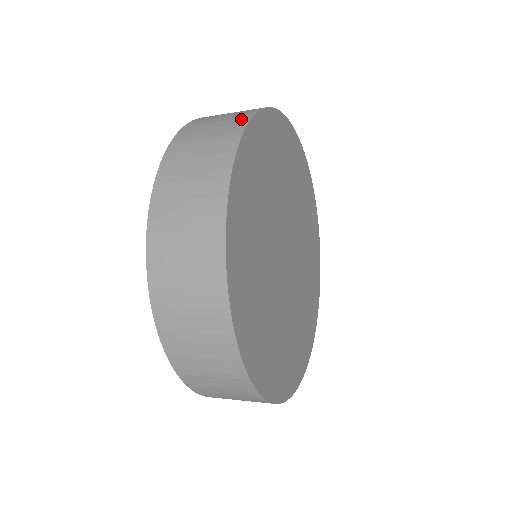
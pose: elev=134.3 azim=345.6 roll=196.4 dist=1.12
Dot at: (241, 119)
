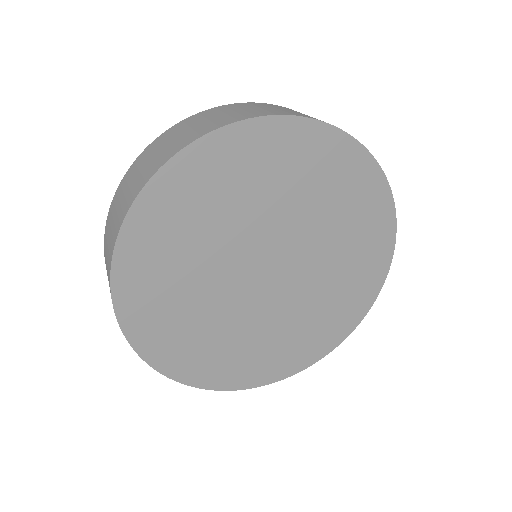
Dot at: (235, 118)
